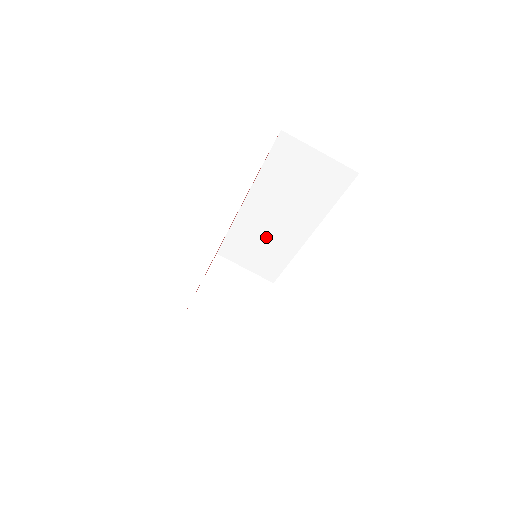
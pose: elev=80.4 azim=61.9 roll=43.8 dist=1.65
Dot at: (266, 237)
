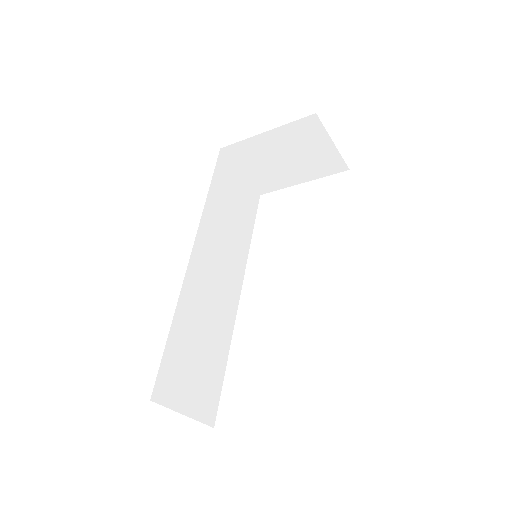
Dot at: occluded
